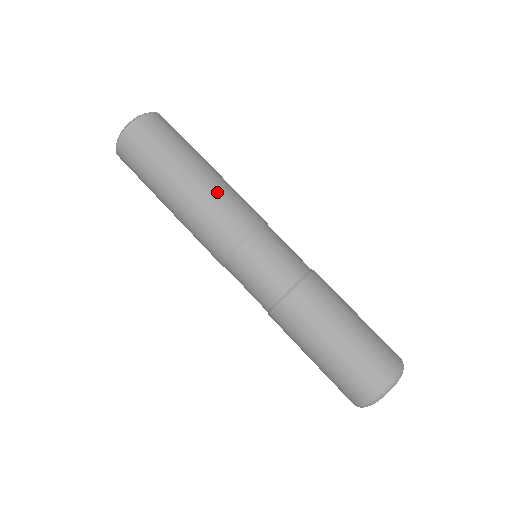
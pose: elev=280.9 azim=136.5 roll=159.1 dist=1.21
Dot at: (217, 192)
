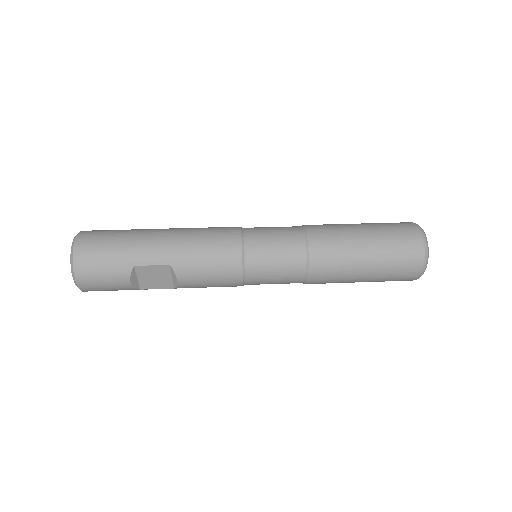
Dot at: occluded
